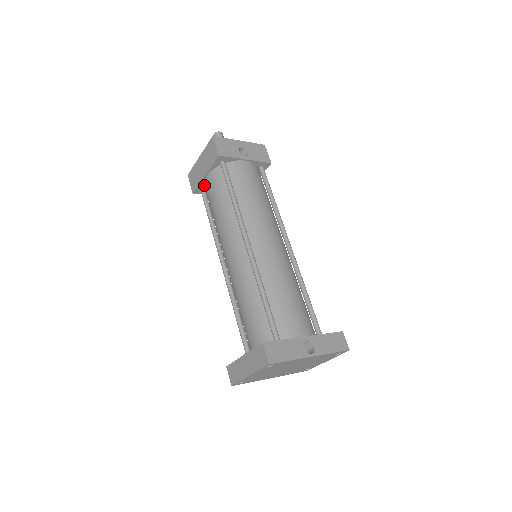
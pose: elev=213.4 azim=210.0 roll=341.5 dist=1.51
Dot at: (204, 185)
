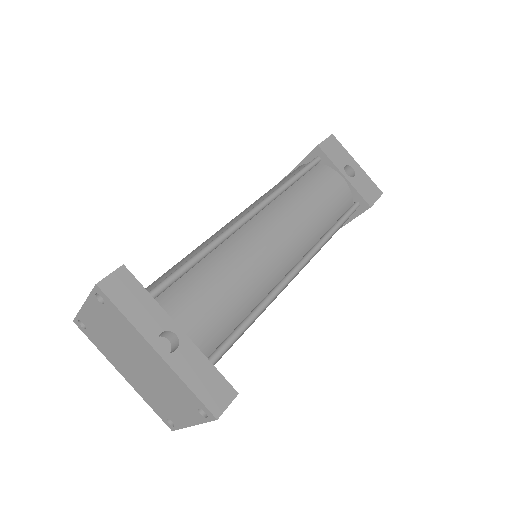
Dot at: occluded
